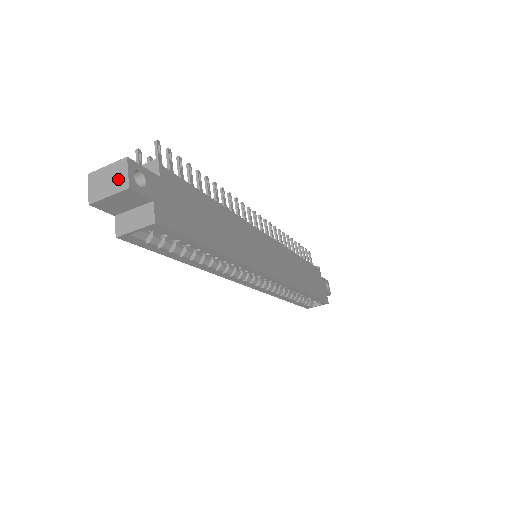
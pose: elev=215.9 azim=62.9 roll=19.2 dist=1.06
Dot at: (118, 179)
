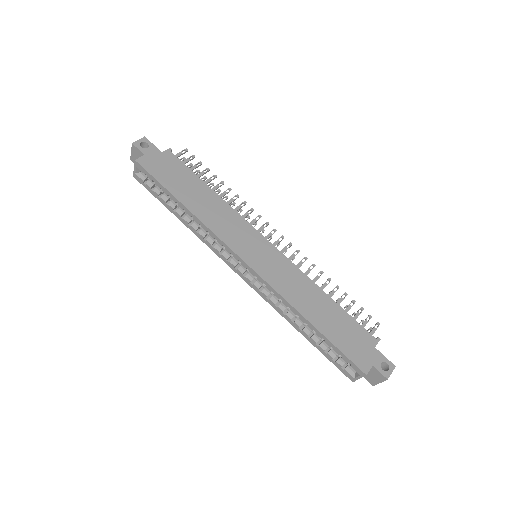
Dot at: occluded
